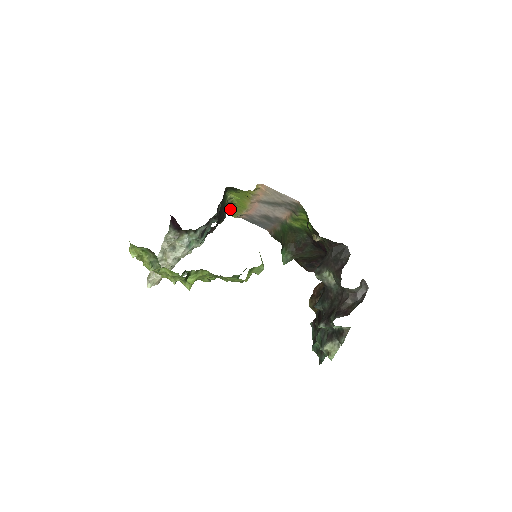
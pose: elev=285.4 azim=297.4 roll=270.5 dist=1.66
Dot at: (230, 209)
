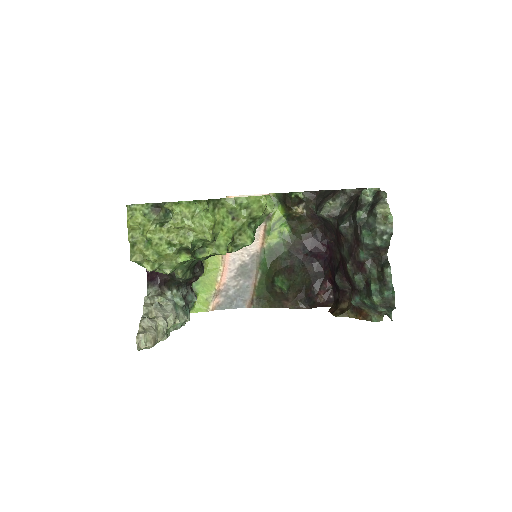
Dot at: (201, 294)
